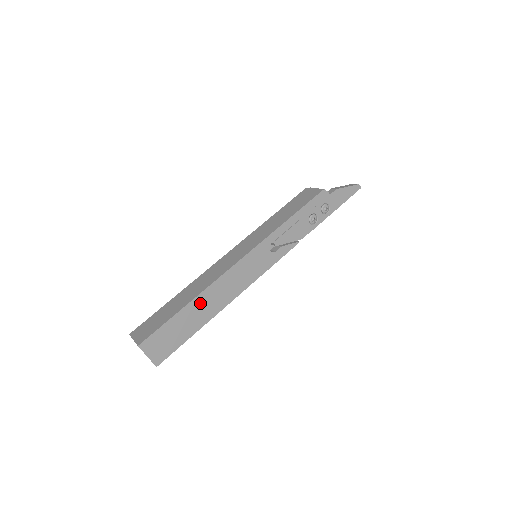
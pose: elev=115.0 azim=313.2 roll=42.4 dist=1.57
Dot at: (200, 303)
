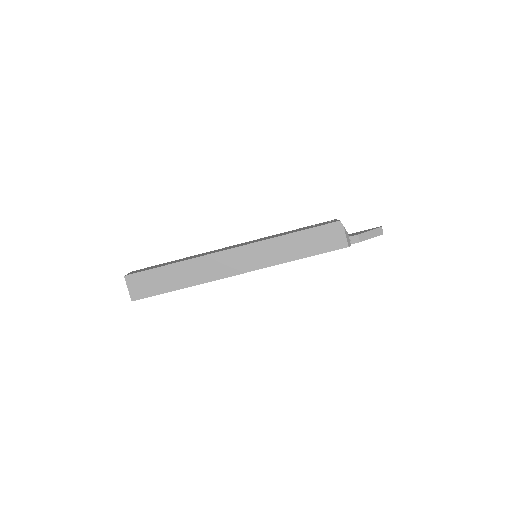
Dot at: occluded
